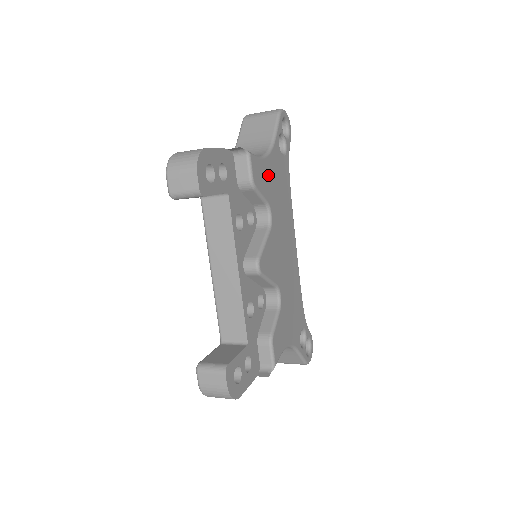
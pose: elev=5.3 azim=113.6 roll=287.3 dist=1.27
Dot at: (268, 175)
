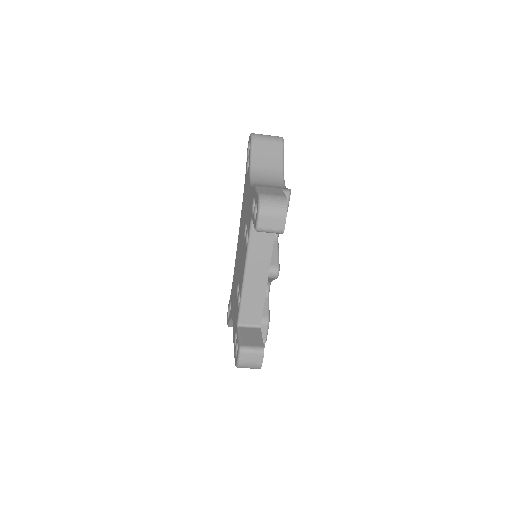
Dot at: occluded
